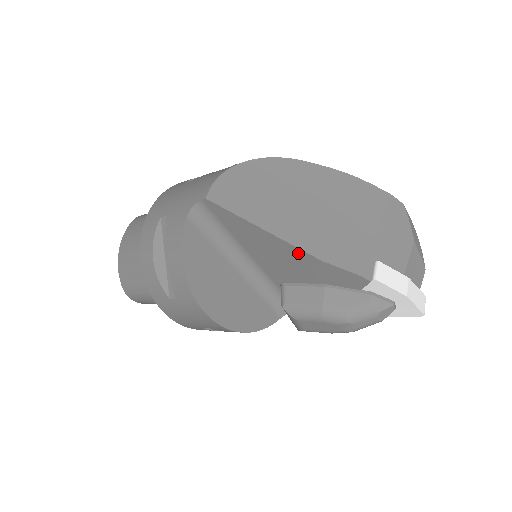
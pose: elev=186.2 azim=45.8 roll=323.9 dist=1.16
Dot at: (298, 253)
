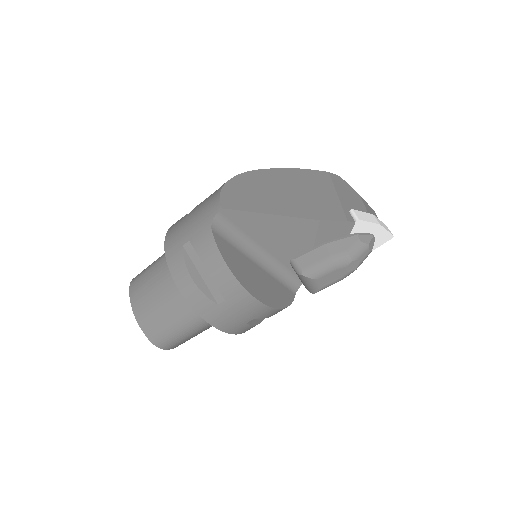
Dot at: (301, 223)
